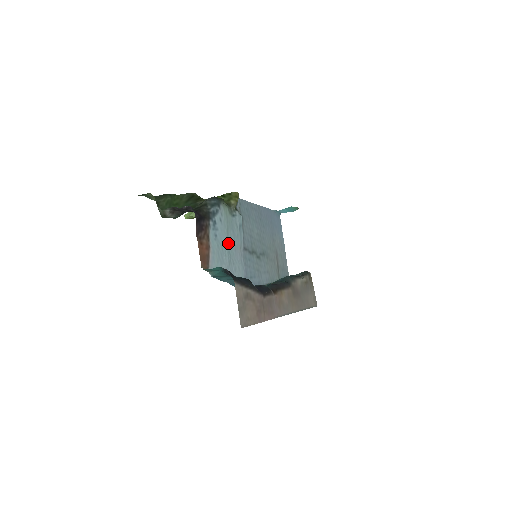
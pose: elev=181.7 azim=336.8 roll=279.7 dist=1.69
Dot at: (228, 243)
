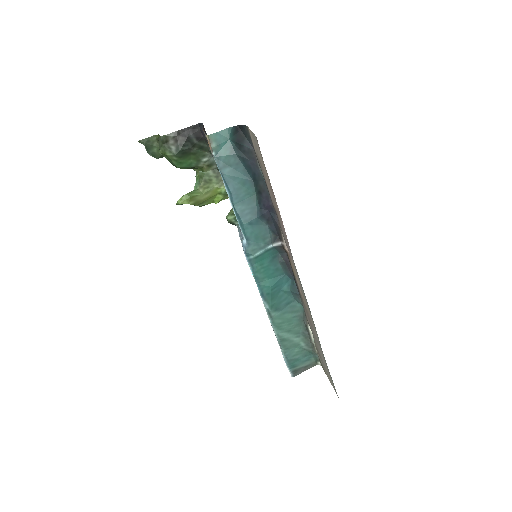
Dot at: occluded
